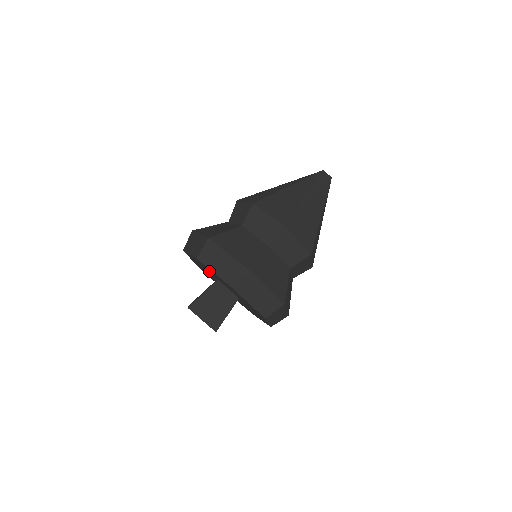
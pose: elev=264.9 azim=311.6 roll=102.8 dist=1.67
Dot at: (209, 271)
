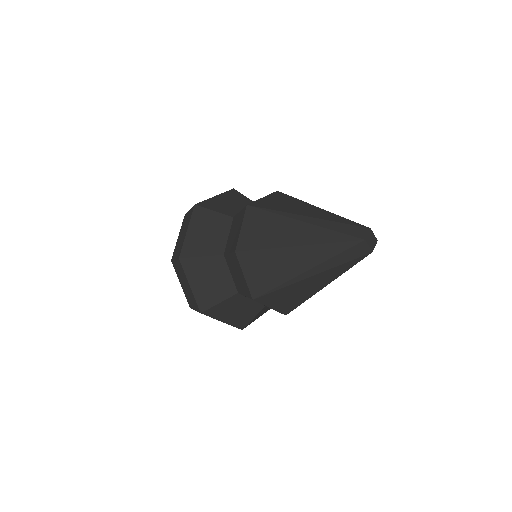
Dot at: occluded
